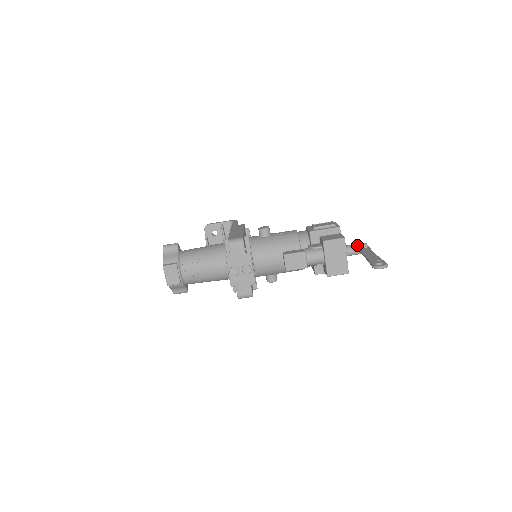
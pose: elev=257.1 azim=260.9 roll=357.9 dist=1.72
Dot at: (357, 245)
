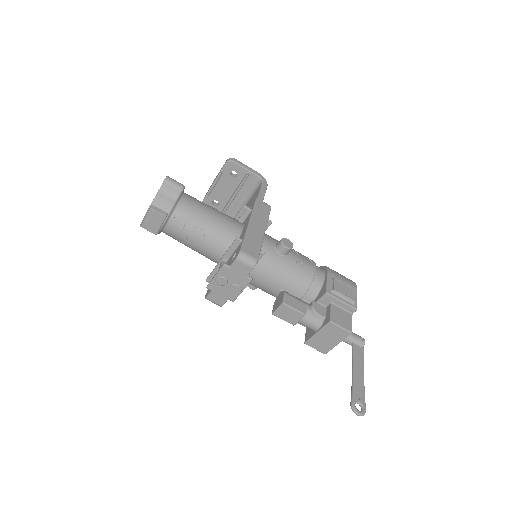
Dot at: (356, 339)
